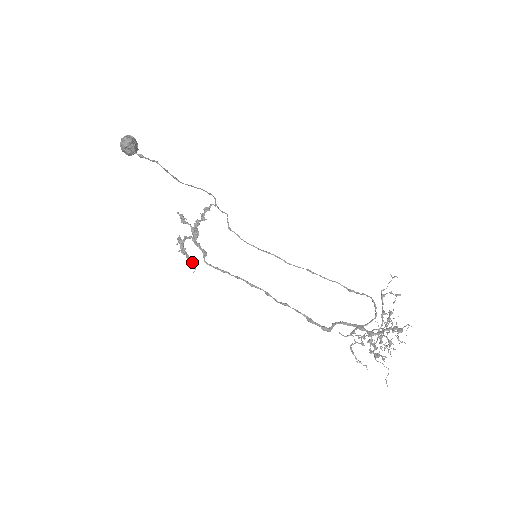
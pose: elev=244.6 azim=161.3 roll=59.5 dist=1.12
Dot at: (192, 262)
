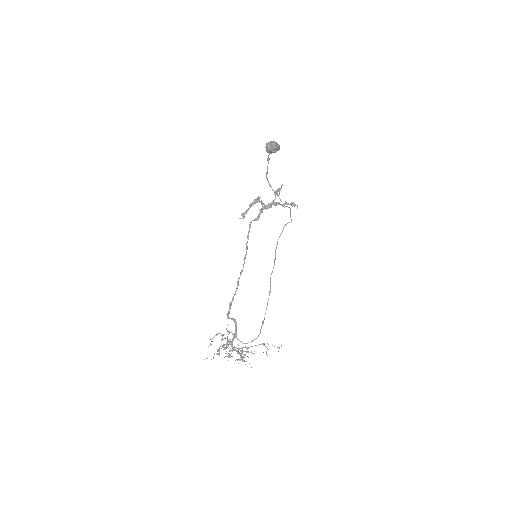
Dot at: occluded
